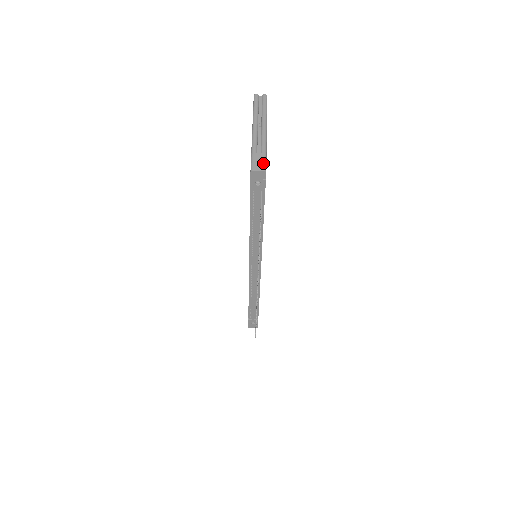
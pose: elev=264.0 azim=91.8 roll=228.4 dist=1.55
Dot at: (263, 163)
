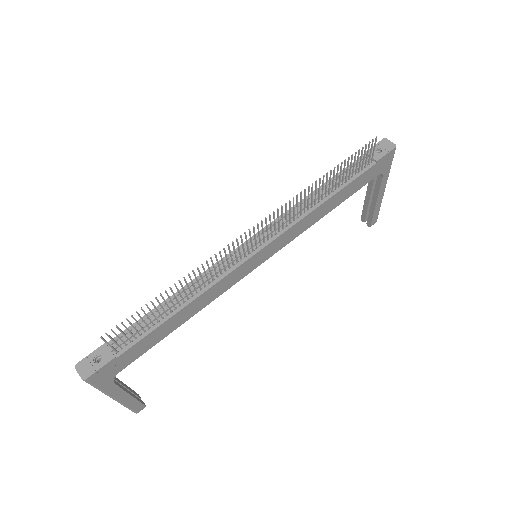
Dot at: (393, 152)
